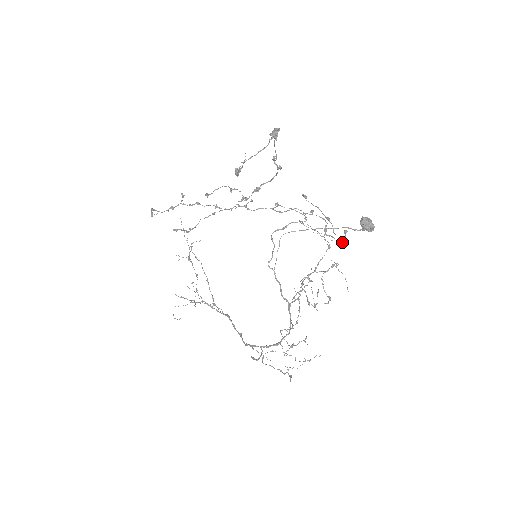
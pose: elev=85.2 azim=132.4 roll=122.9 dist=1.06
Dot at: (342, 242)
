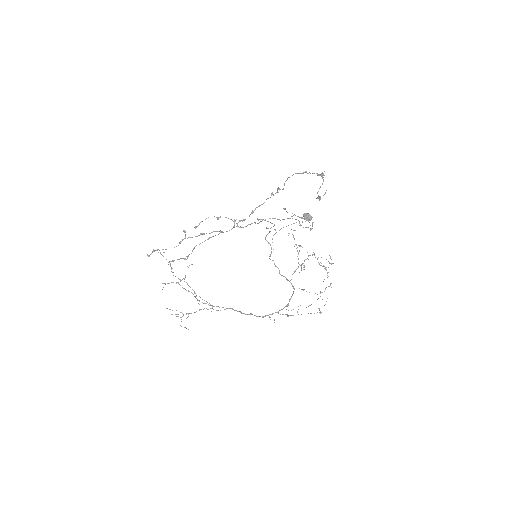
Dot at: (311, 229)
